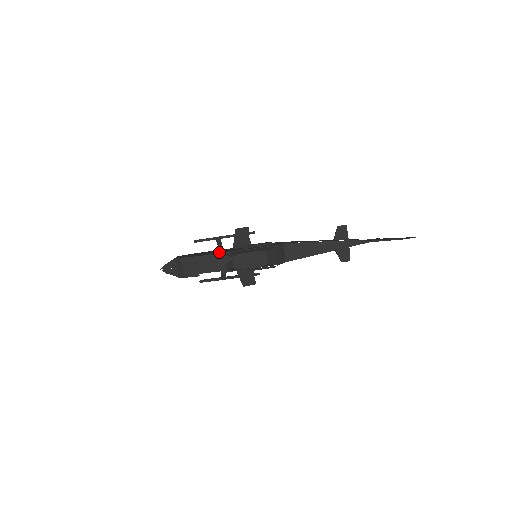
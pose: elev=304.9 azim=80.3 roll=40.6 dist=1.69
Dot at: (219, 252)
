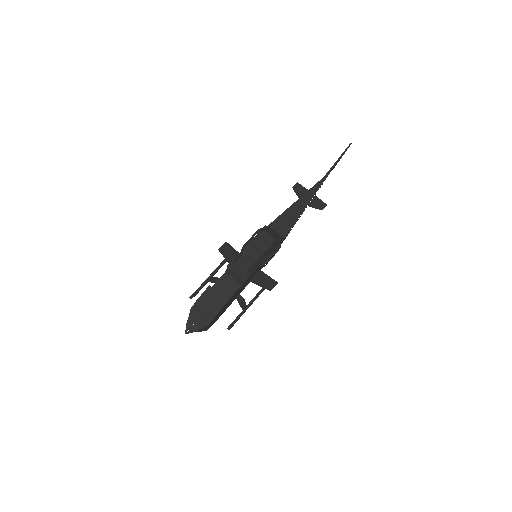
Dot at: occluded
